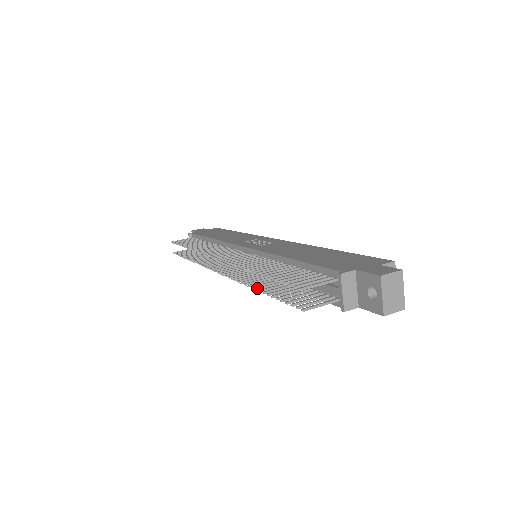
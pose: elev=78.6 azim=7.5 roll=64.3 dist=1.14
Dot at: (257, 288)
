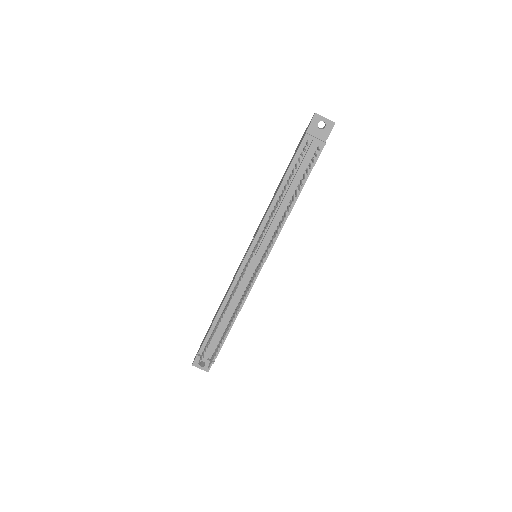
Dot at: (290, 206)
